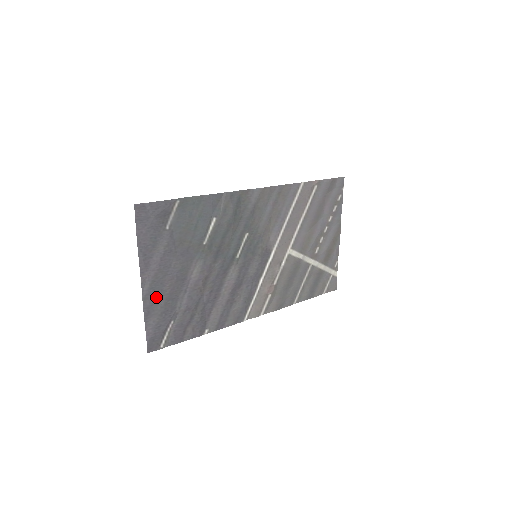
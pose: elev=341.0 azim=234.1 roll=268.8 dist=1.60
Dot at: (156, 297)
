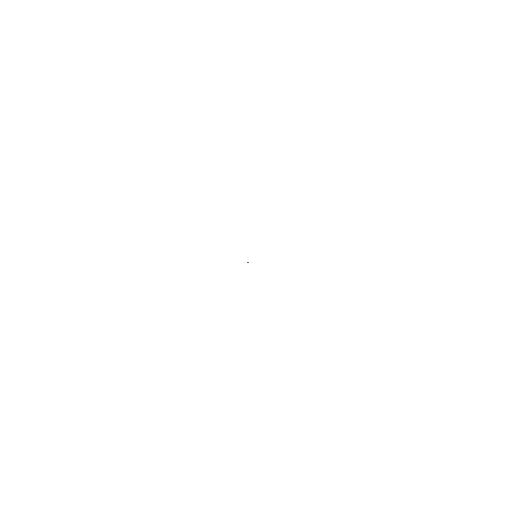
Dot at: occluded
